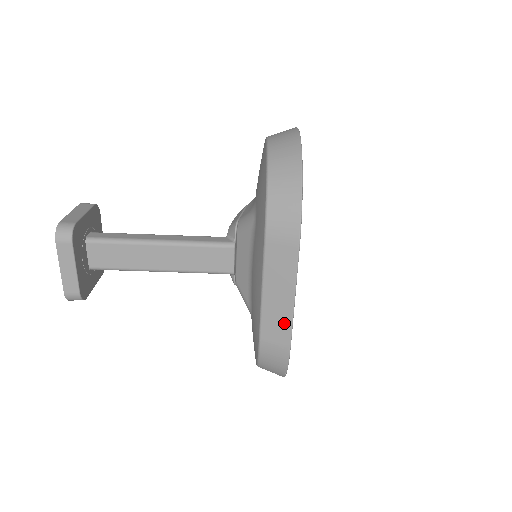
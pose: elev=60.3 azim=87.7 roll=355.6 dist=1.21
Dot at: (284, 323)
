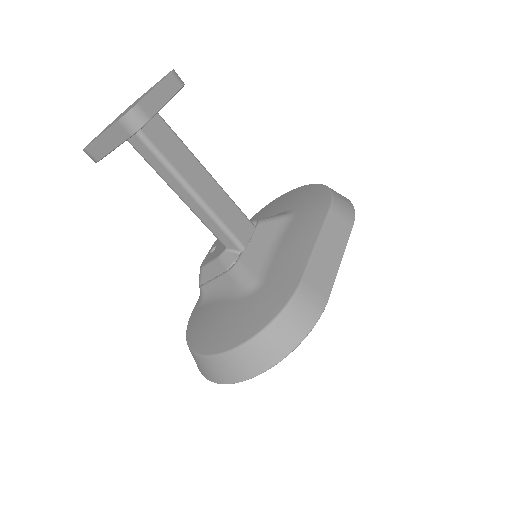
Dot at: (329, 275)
